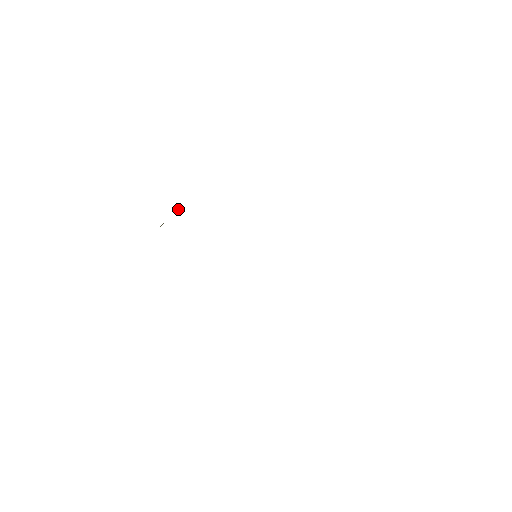
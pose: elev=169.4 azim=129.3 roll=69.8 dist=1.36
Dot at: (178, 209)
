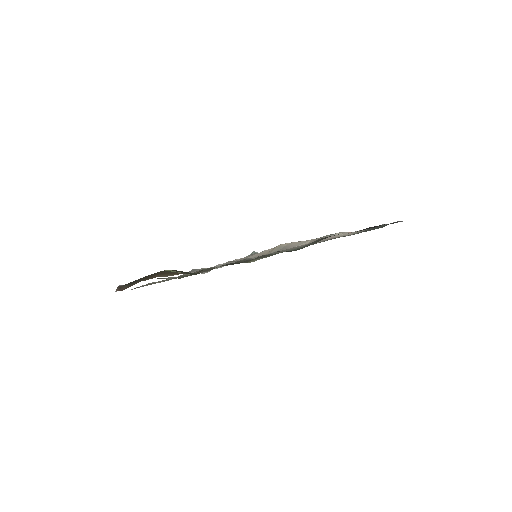
Dot at: occluded
